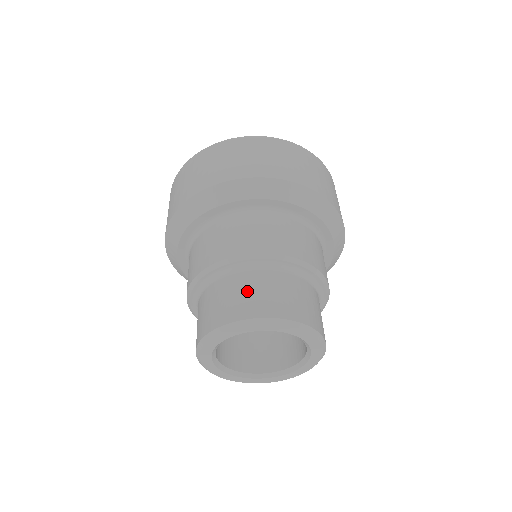
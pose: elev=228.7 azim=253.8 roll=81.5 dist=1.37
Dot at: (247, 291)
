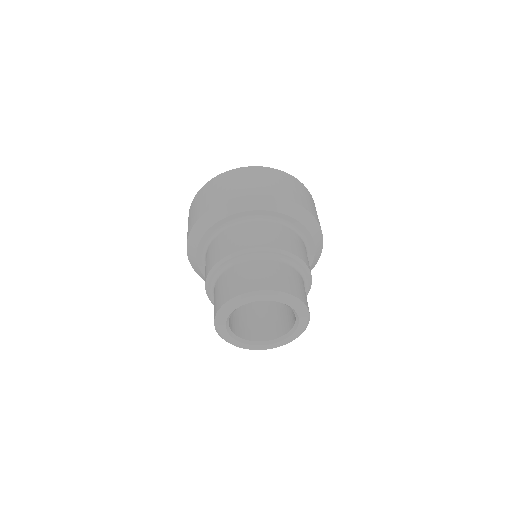
Dot at: (256, 273)
